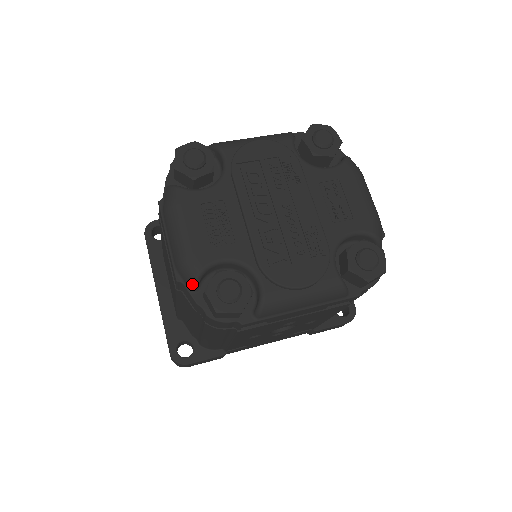
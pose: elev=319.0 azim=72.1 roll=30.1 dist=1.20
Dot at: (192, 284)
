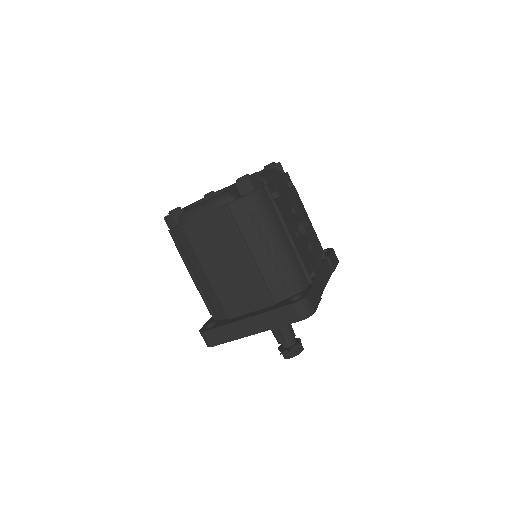
Dot at: (230, 195)
